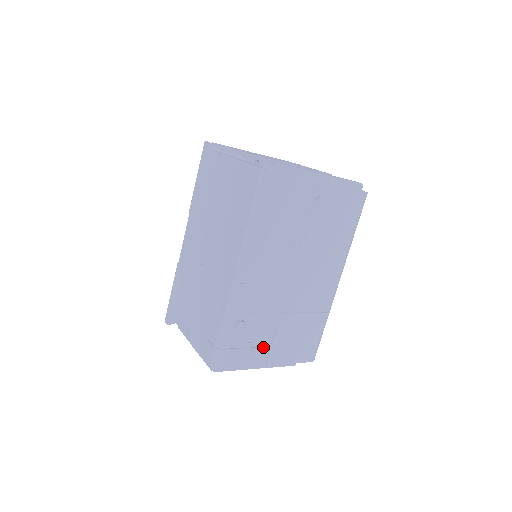
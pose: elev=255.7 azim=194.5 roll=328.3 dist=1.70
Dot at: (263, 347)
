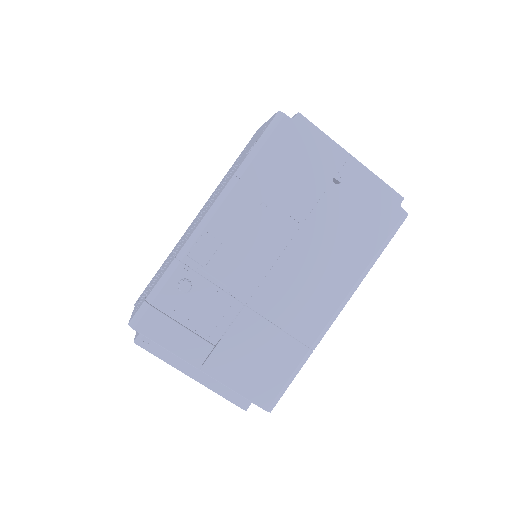
Dot at: (205, 340)
